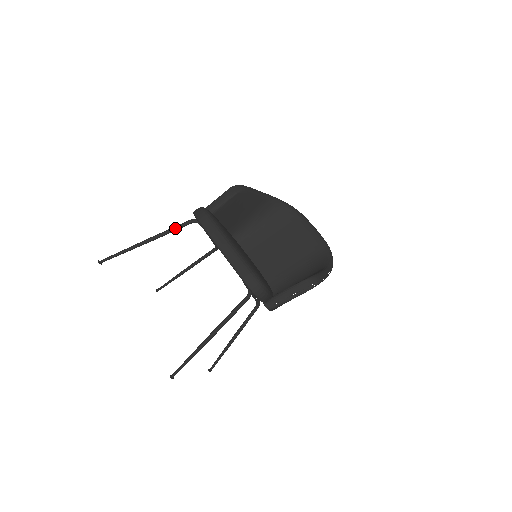
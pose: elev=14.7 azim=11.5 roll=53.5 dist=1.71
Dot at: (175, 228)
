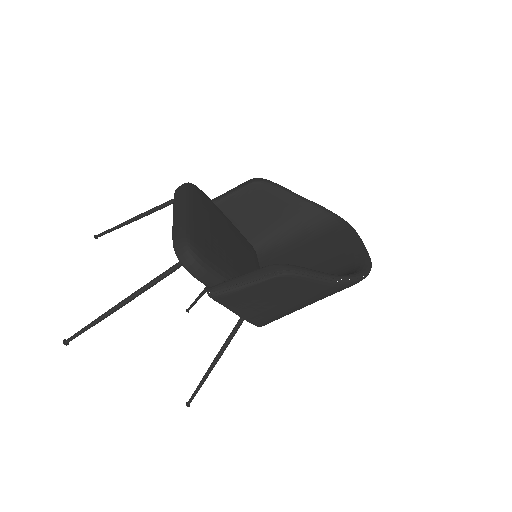
Dot at: (161, 205)
